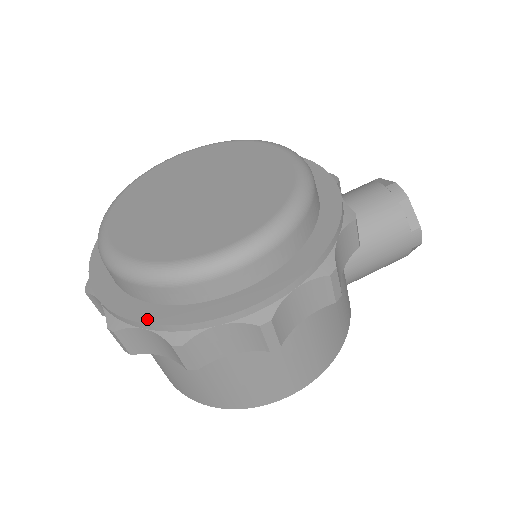
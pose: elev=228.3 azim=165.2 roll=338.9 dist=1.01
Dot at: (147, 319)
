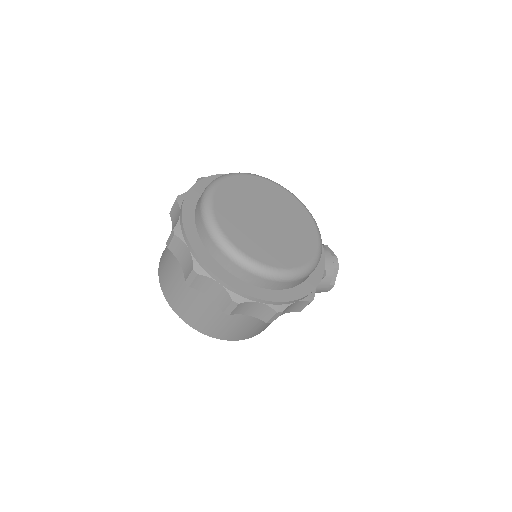
Dot at: (225, 280)
